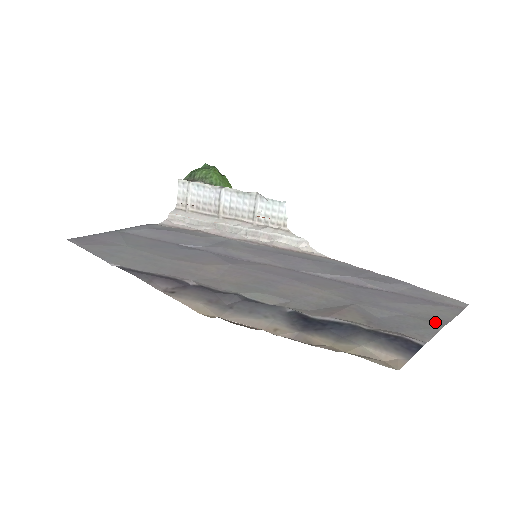
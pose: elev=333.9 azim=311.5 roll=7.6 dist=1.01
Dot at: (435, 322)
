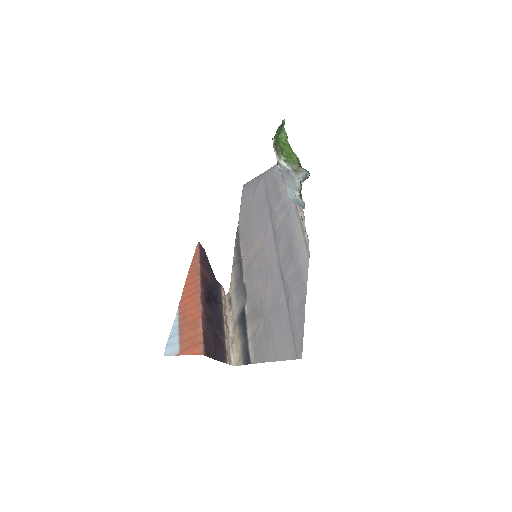
Dot at: (271, 356)
